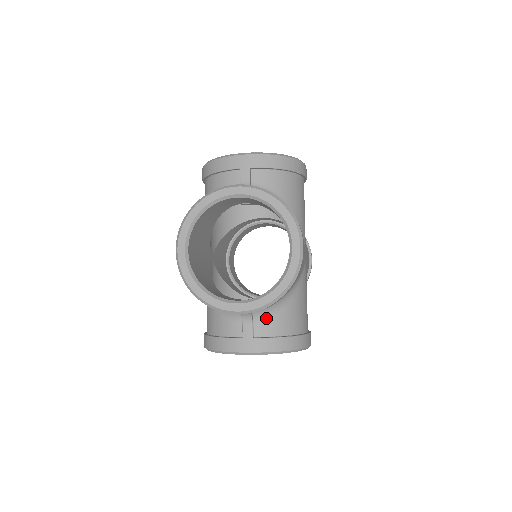
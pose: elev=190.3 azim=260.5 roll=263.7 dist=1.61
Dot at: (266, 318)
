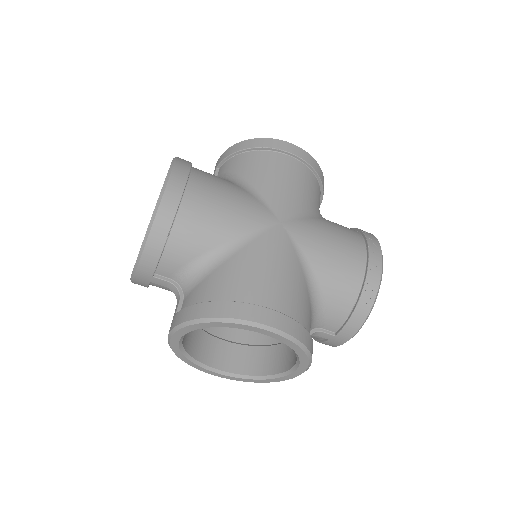
Dot at: (192, 289)
